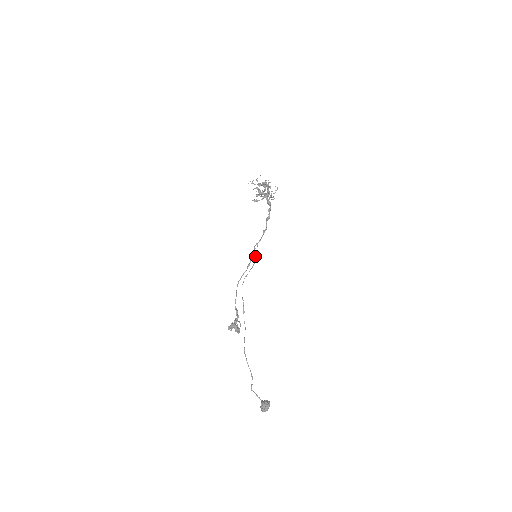
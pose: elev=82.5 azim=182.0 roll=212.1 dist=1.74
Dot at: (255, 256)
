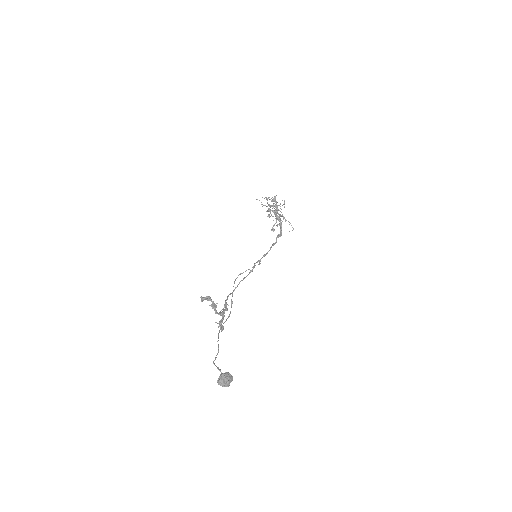
Dot at: (260, 263)
